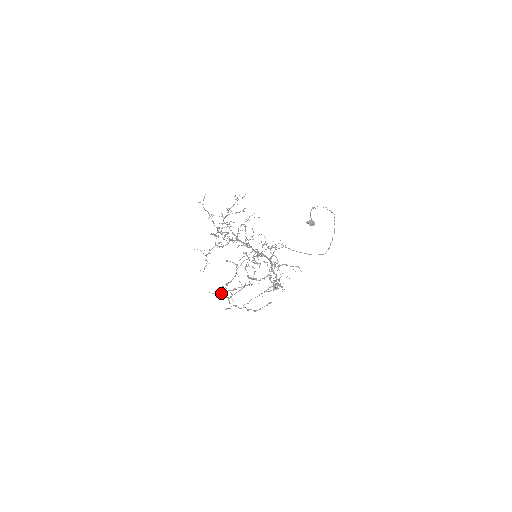
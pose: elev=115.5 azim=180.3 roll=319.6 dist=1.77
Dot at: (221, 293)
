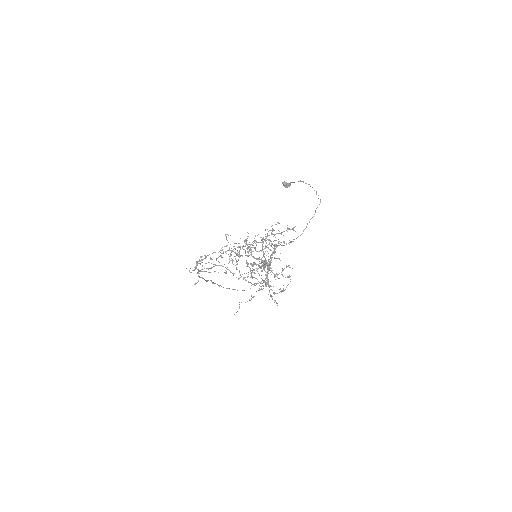
Dot at: occluded
